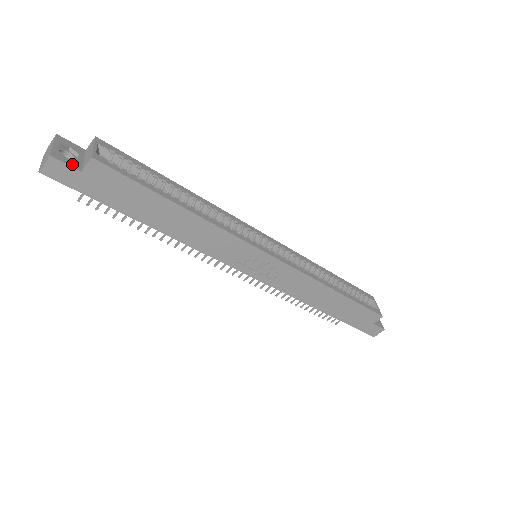
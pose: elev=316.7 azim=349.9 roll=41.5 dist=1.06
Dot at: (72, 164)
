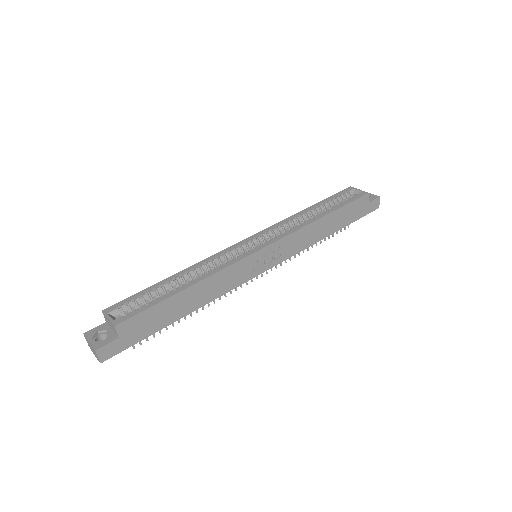
Dot at: (110, 340)
